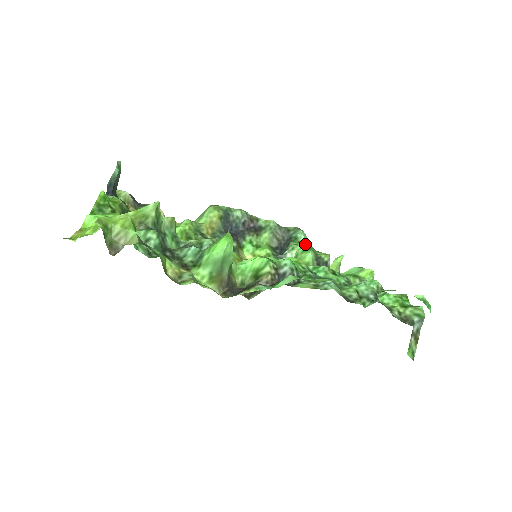
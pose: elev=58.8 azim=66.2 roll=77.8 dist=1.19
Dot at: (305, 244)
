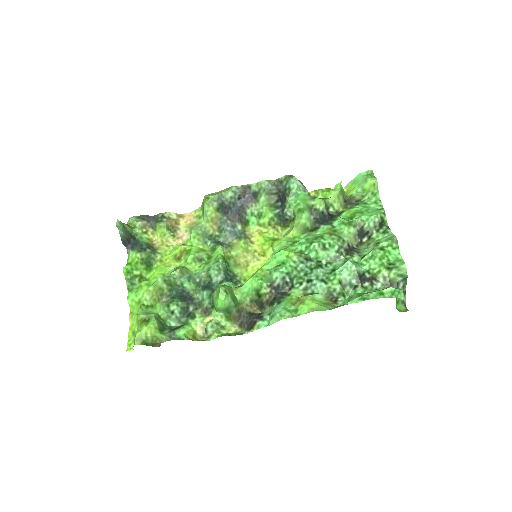
Dot at: (300, 193)
